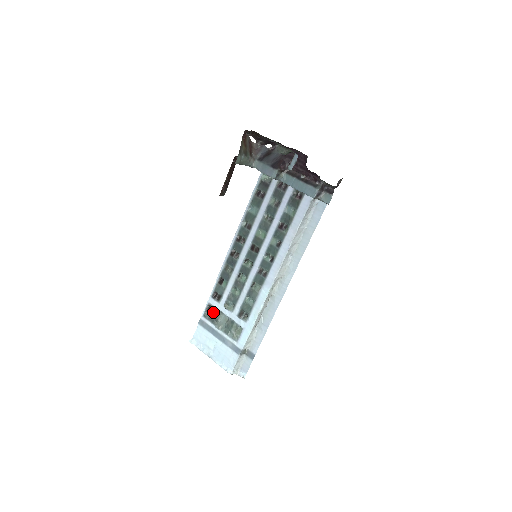
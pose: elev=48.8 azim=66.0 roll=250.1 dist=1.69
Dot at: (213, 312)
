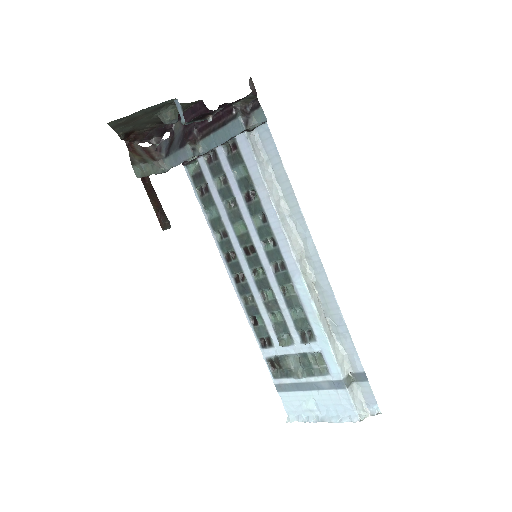
Dot at: (278, 364)
